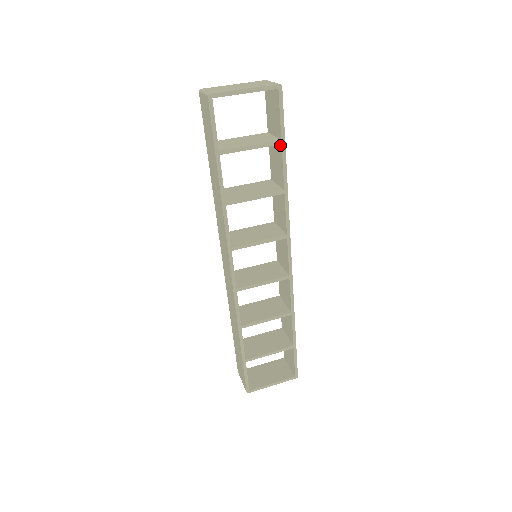
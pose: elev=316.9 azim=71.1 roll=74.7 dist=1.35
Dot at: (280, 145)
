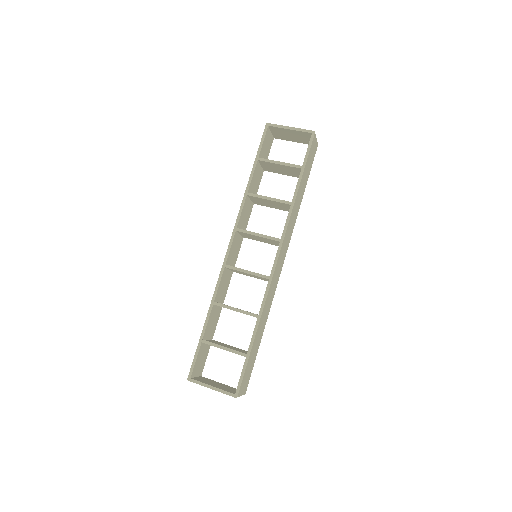
Dot at: (301, 171)
